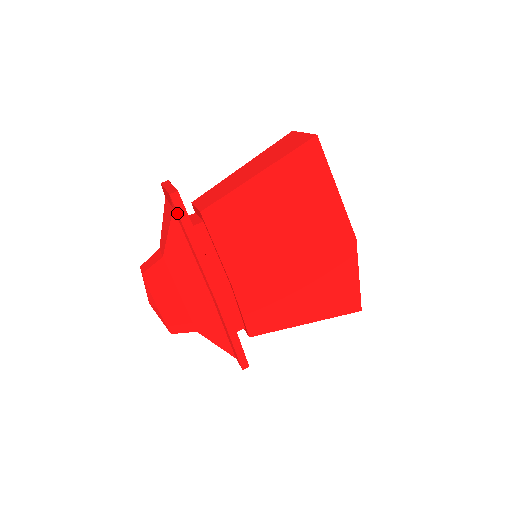
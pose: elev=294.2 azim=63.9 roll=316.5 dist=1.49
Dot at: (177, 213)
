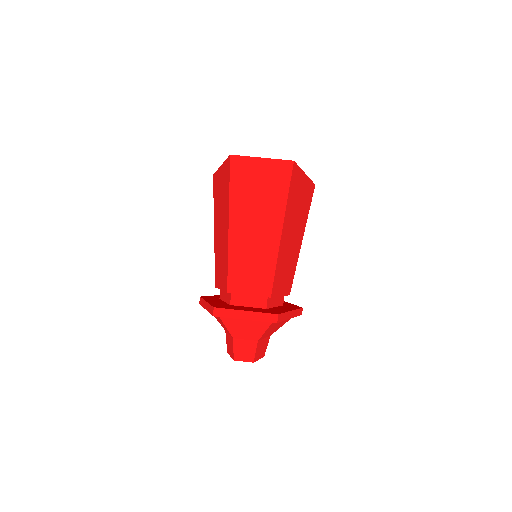
Dot at: occluded
